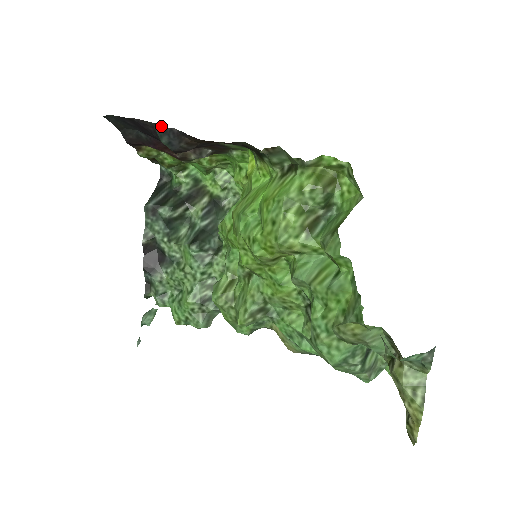
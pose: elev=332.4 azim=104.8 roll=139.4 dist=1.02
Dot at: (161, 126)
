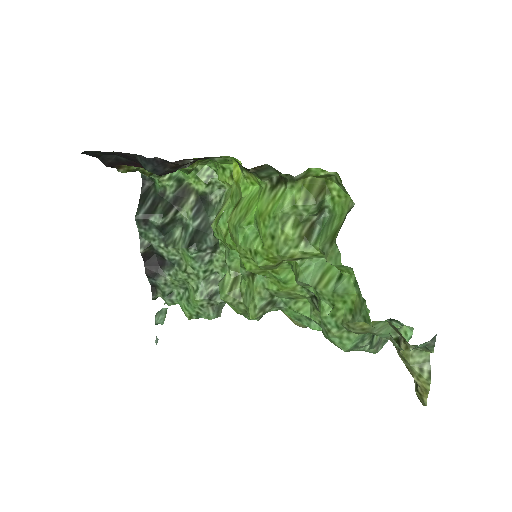
Dot at: (143, 156)
